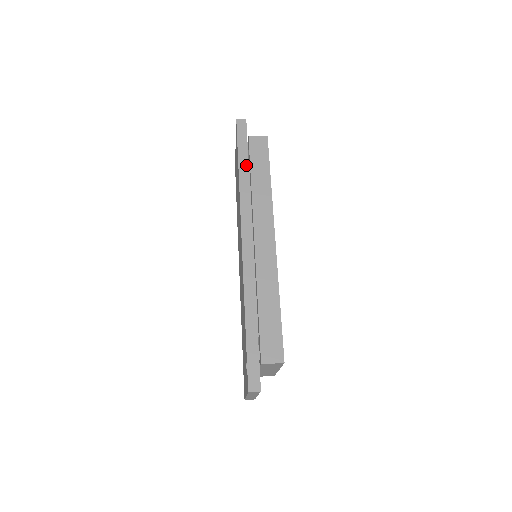
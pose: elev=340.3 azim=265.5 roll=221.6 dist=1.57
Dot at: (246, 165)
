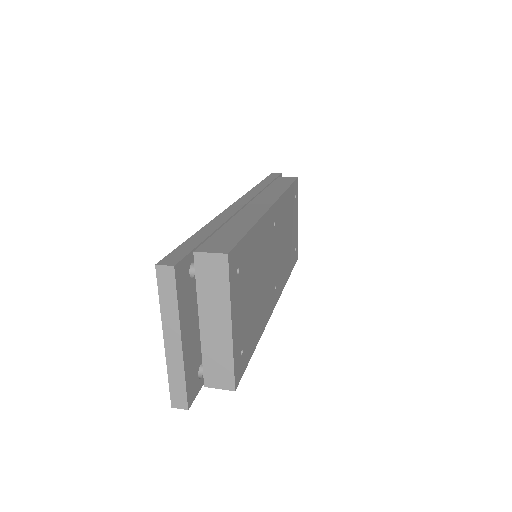
Dot at: (267, 183)
